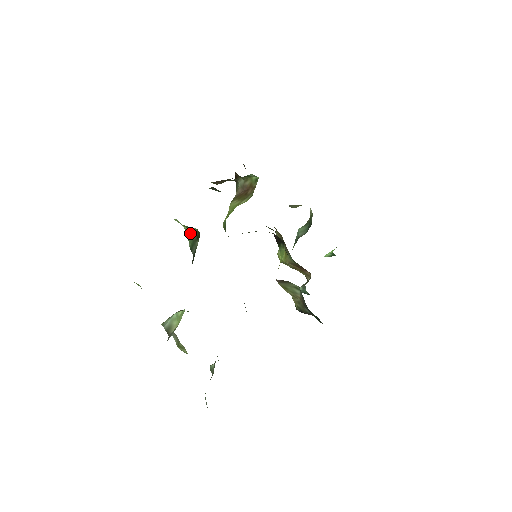
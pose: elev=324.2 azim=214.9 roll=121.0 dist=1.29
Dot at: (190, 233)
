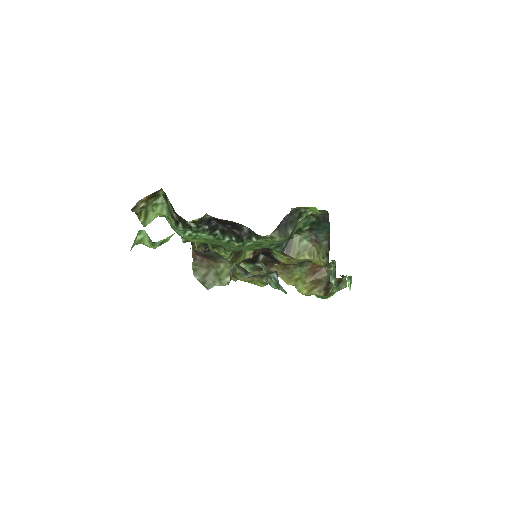
Dot at: (164, 210)
